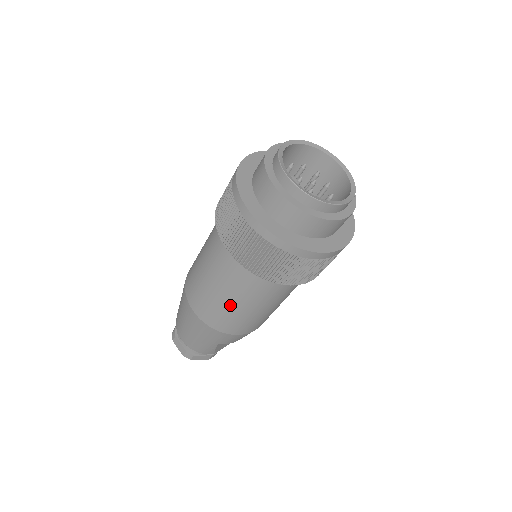
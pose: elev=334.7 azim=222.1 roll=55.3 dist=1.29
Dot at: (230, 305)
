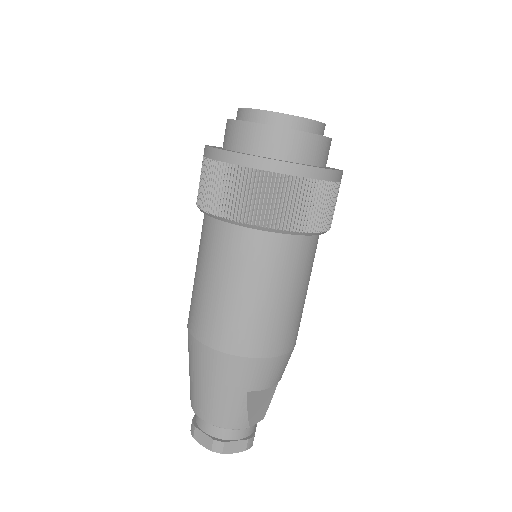
Dot at: (242, 300)
